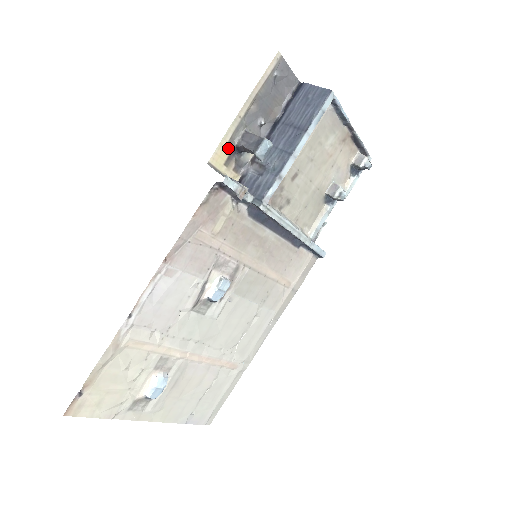
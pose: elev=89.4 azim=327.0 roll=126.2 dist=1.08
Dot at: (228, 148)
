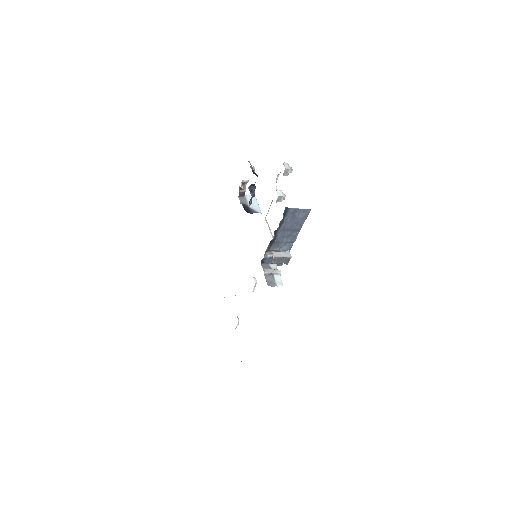
Dot at: occluded
